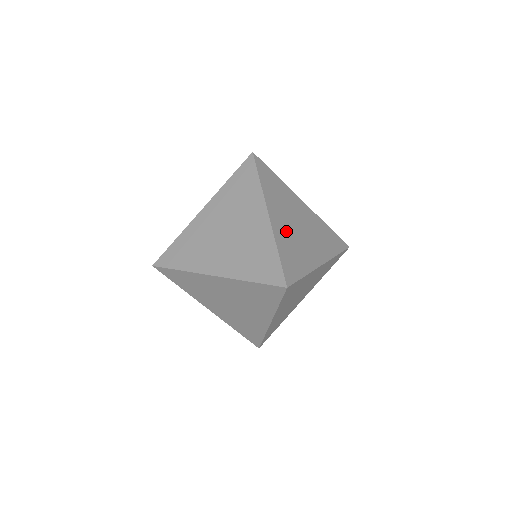
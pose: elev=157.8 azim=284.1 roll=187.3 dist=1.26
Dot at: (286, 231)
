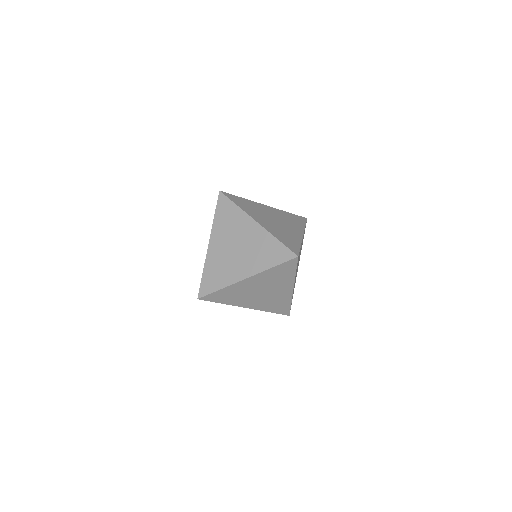
Dot at: (272, 227)
